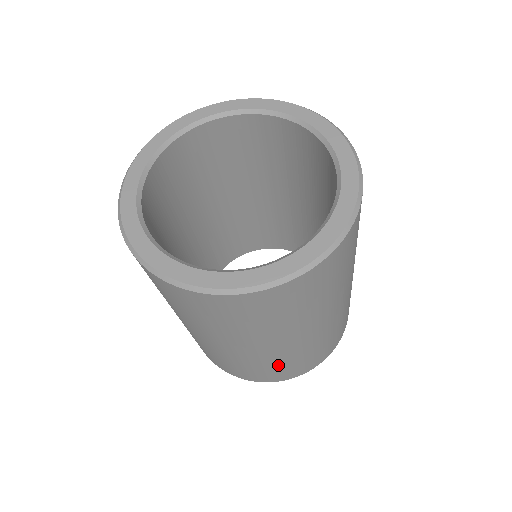
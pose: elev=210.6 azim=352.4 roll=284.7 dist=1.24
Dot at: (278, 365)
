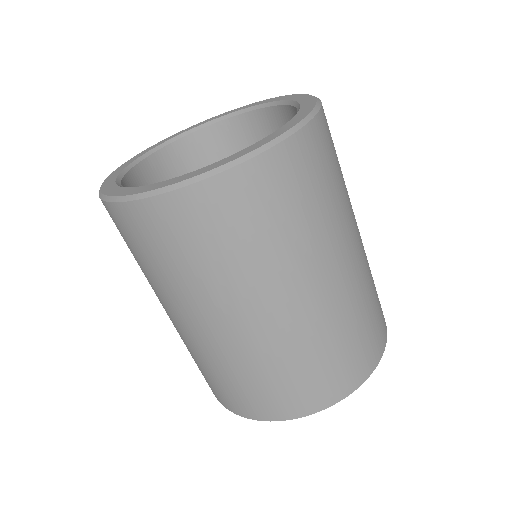
Dot at: (367, 308)
